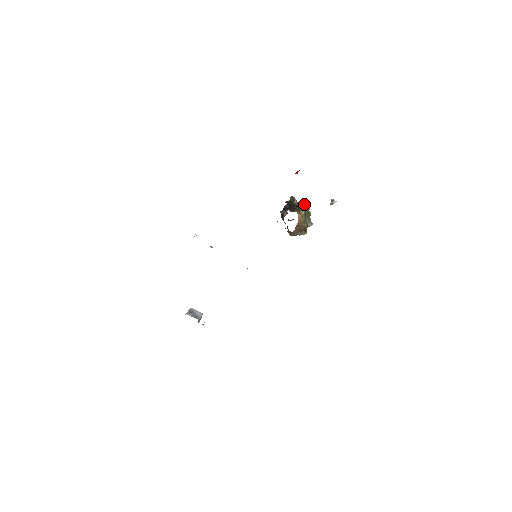
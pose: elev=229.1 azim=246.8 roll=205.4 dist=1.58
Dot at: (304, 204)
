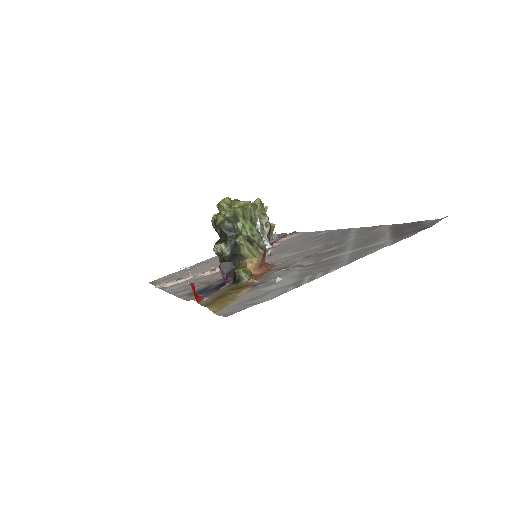
Dot at: (243, 275)
